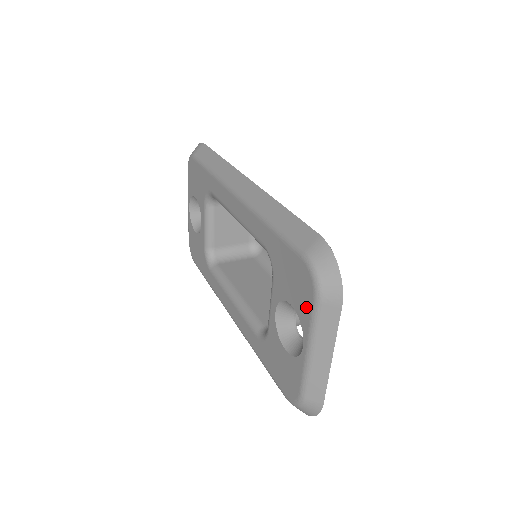
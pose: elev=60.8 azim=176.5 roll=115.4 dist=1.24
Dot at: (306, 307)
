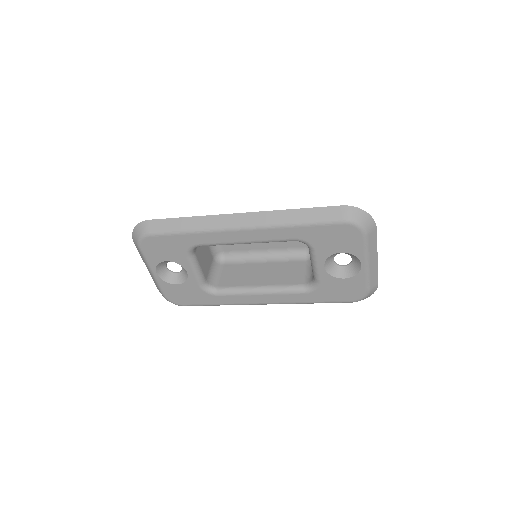
Dot at: (357, 245)
